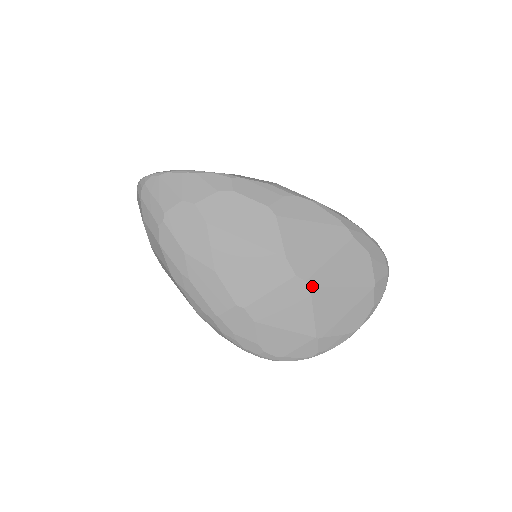
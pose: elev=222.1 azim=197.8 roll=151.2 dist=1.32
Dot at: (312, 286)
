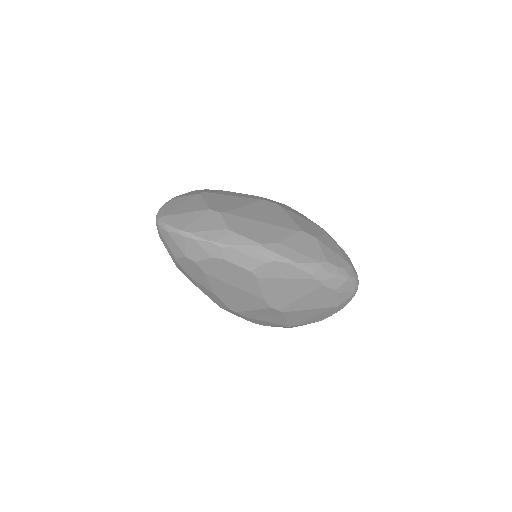
Dot at: (284, 312)
